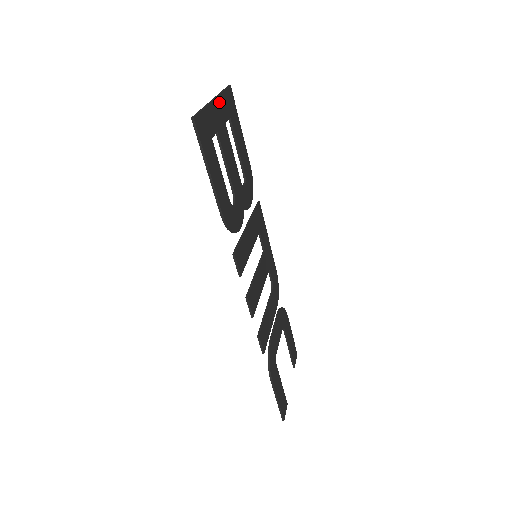
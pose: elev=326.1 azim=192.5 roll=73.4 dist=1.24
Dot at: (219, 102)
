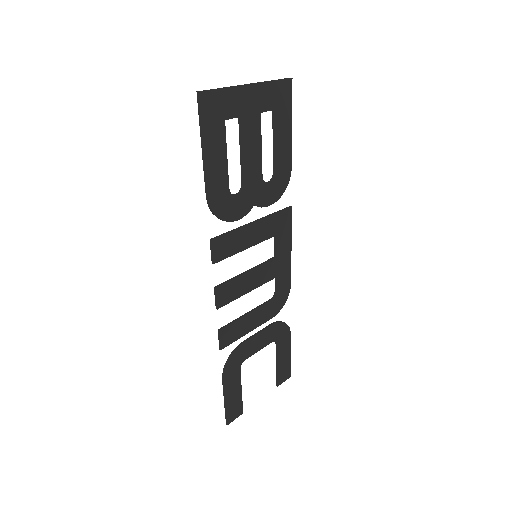
Dot at: (259, 89)
